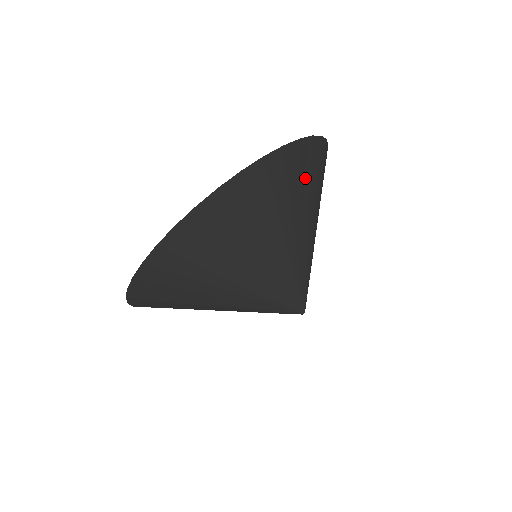
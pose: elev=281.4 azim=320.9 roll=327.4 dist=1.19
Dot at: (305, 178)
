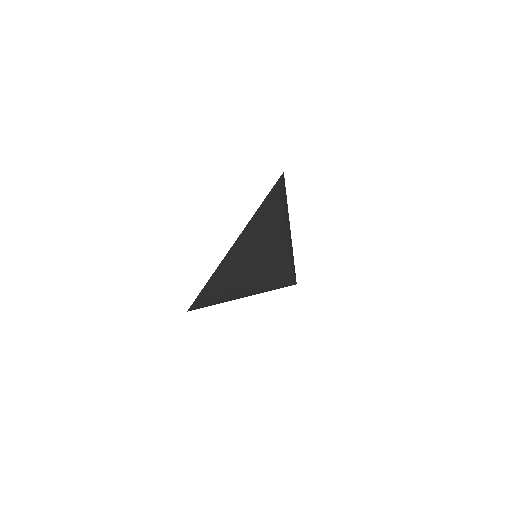
Dot at: (286, 197)
